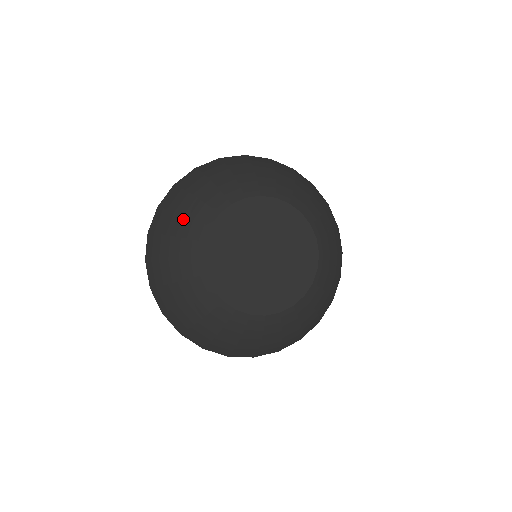
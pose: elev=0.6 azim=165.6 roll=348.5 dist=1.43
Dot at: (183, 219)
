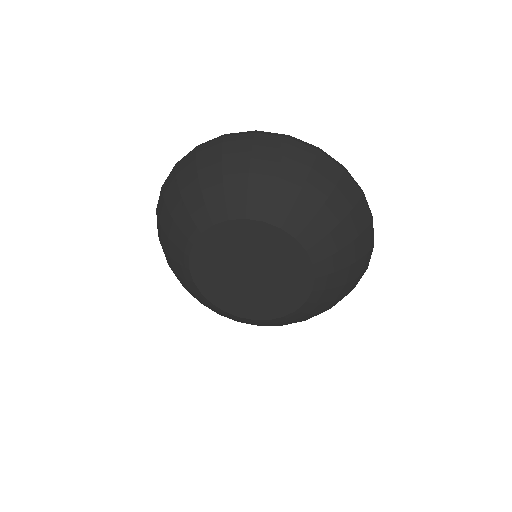
Dot at: (169, 241)
